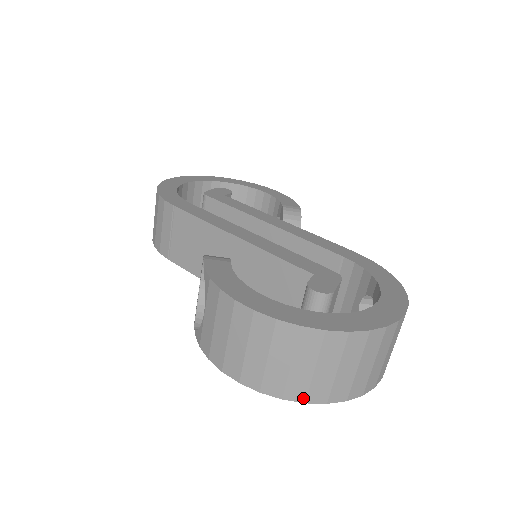
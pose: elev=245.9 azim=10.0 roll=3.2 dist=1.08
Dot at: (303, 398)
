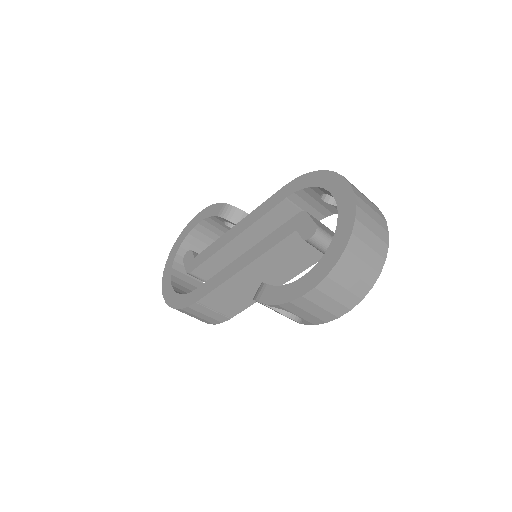
Dot at: (377, 274)
